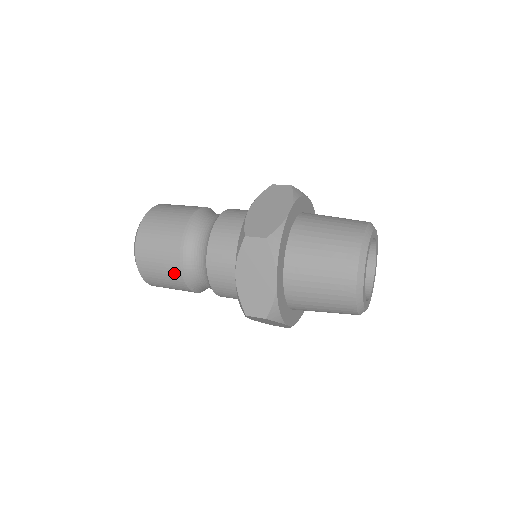
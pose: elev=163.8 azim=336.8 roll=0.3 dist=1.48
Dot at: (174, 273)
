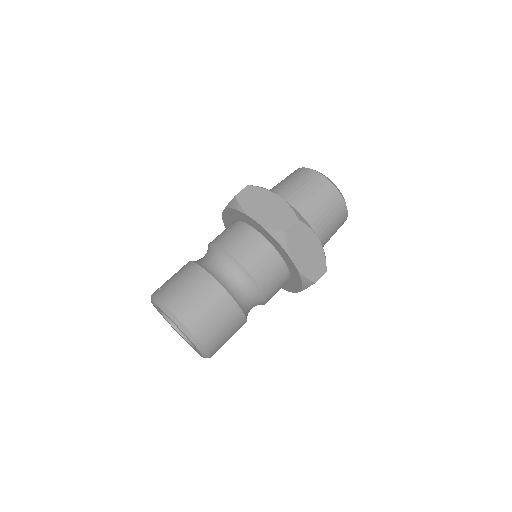
Dot at: (237, 319)
